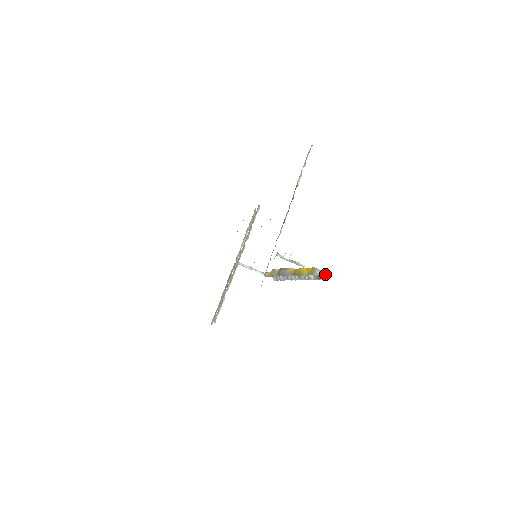
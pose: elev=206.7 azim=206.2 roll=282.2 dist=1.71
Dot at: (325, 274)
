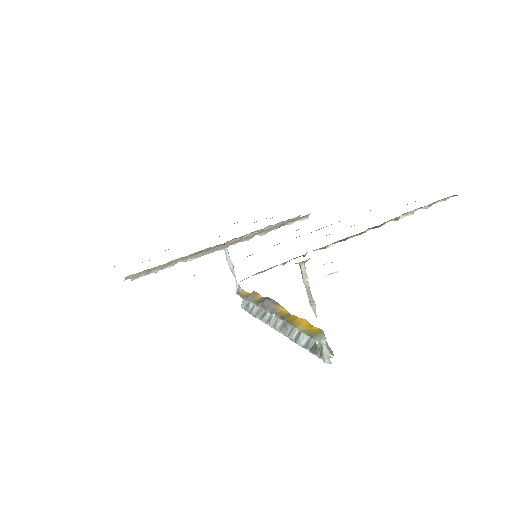
Dot at: (329, 352)
